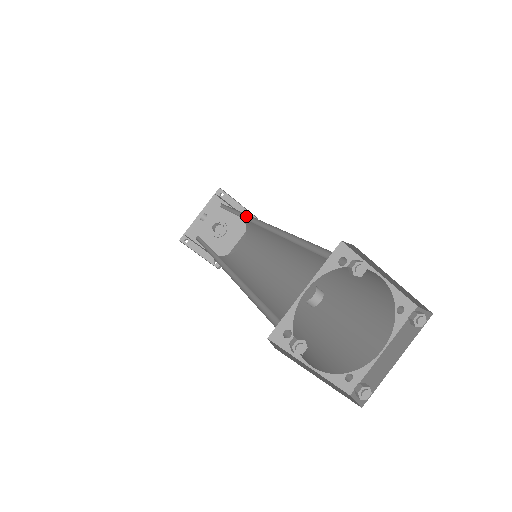
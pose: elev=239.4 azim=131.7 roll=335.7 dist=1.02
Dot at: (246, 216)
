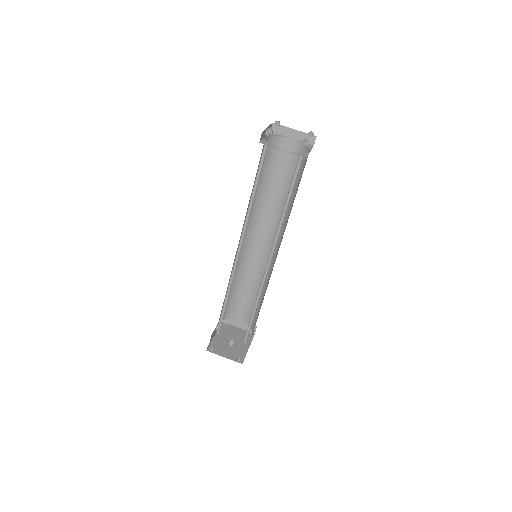
Dot at: (242, 260)
